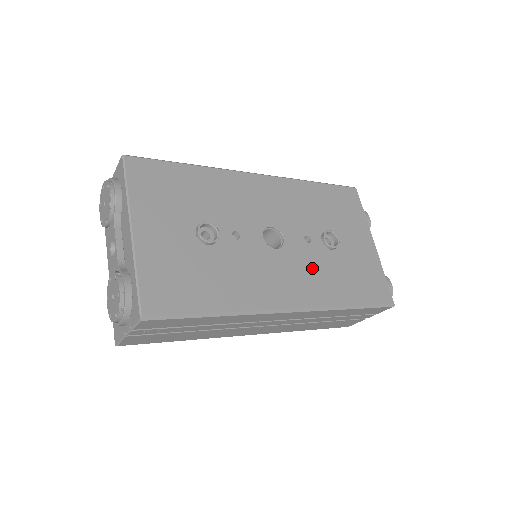
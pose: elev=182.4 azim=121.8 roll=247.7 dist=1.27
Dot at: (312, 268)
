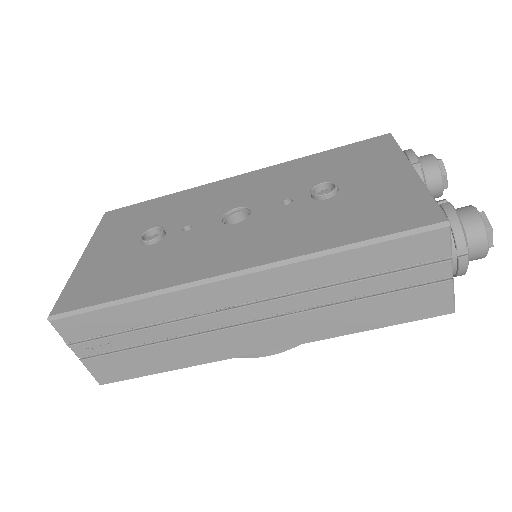
Dot at: (284, 225)
